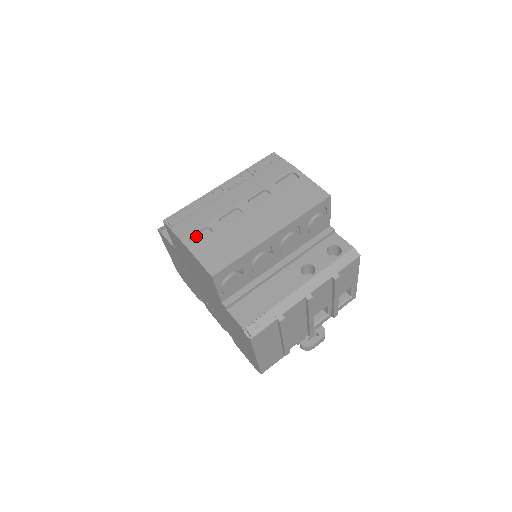
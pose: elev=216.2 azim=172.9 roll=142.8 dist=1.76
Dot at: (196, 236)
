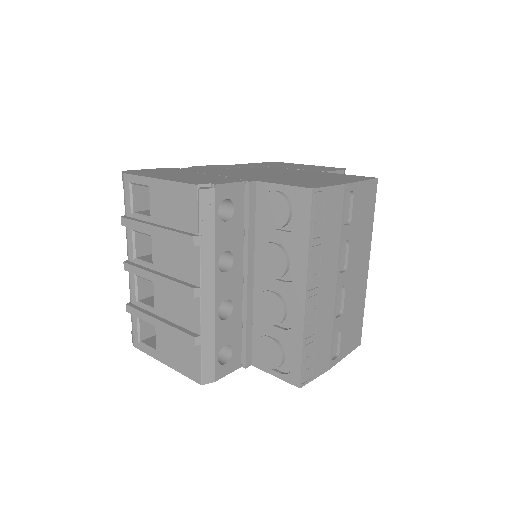
Dot at: (330, 350)
